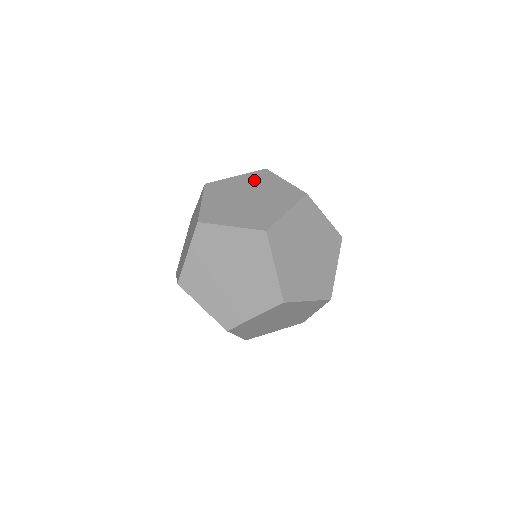
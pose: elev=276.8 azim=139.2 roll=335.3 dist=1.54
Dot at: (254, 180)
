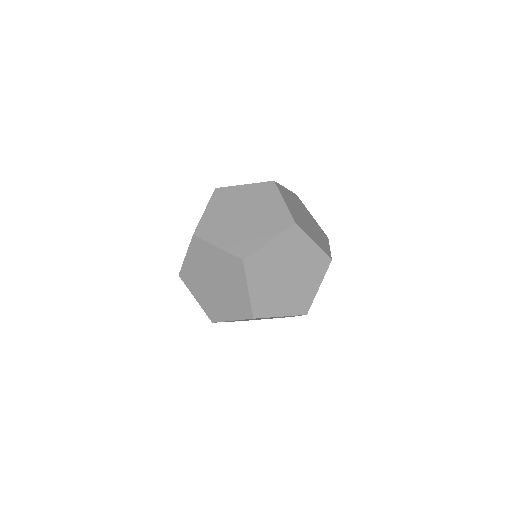
Dot at: occluded
